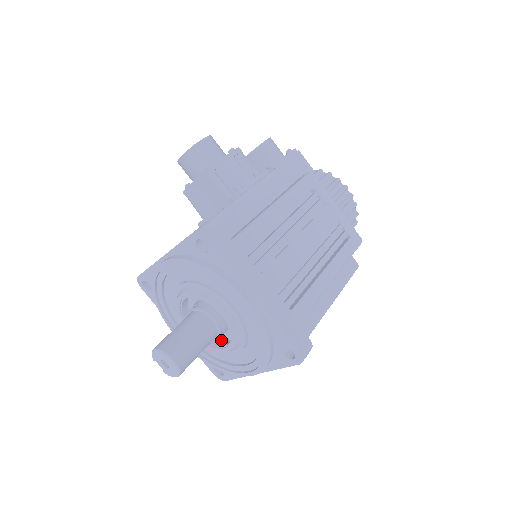
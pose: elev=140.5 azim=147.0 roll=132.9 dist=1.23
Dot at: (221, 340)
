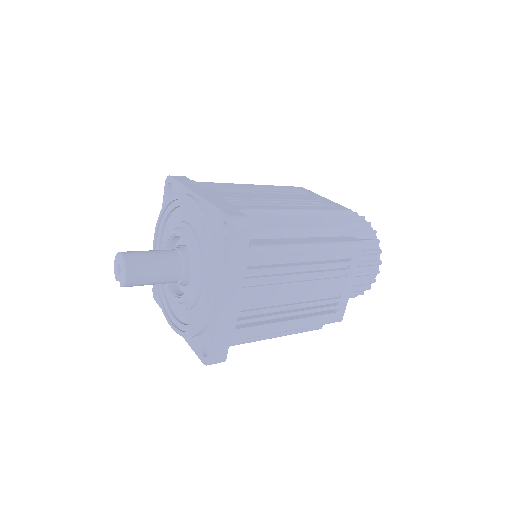
Dot at: occluded
